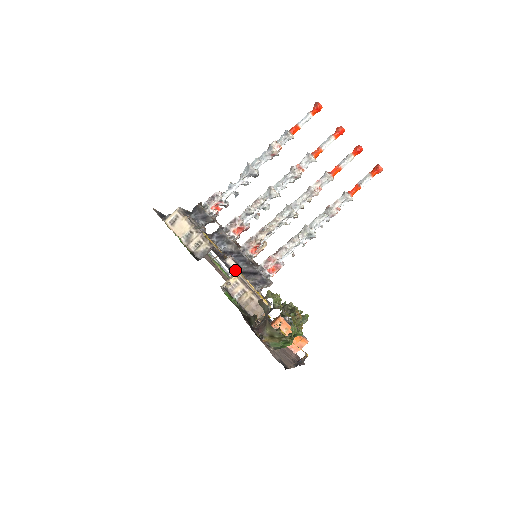
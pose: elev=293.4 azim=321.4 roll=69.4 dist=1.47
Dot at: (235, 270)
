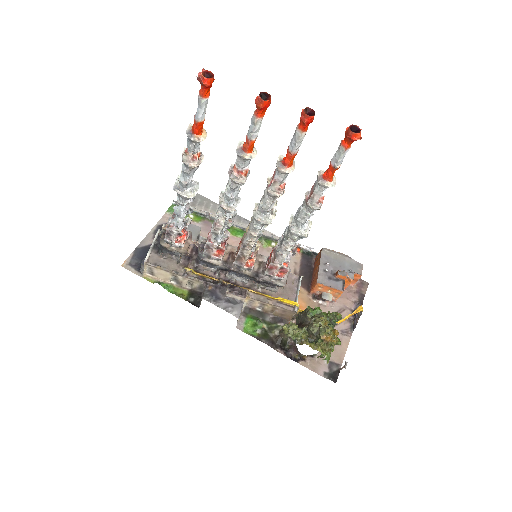
Dot at: (241, 300)
